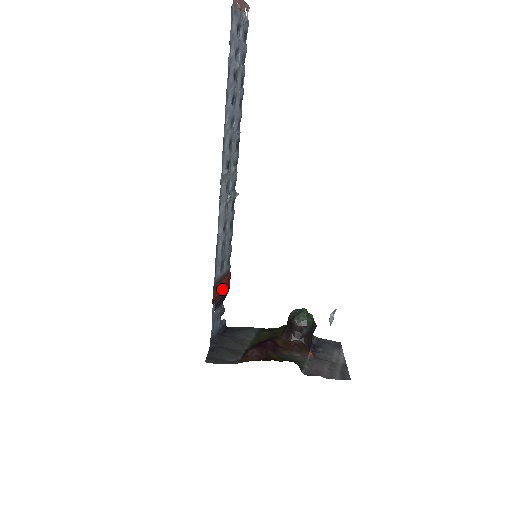
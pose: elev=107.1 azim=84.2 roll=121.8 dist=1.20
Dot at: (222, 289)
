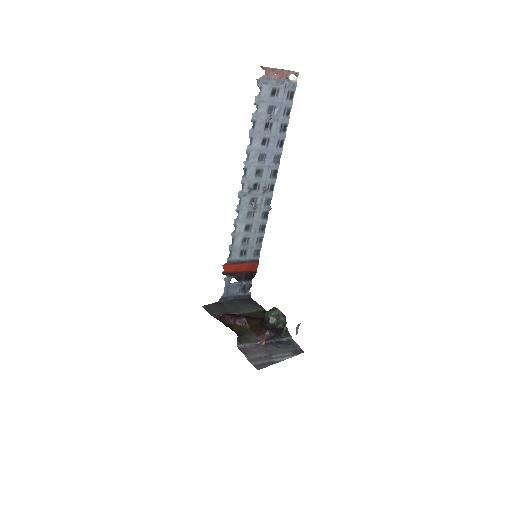
Dot at: (242, 269)
